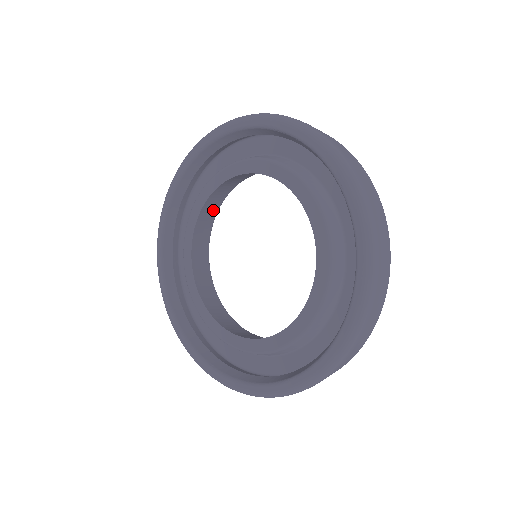
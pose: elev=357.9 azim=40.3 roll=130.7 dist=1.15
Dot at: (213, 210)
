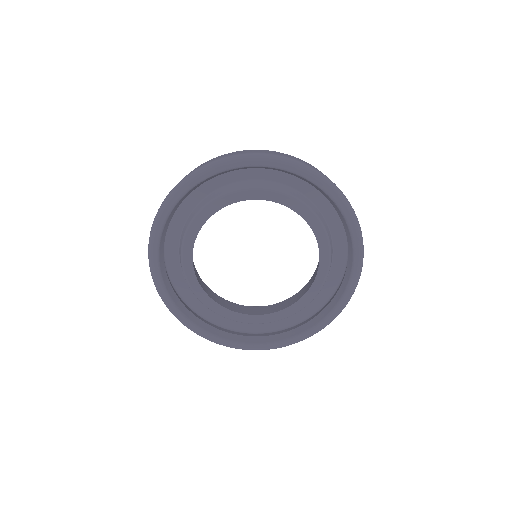
Dot at: occluded
